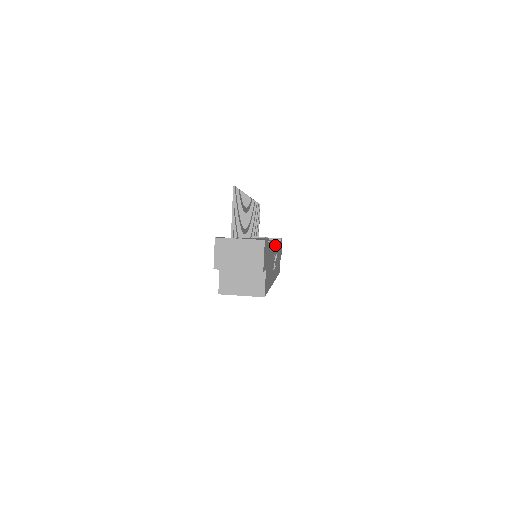
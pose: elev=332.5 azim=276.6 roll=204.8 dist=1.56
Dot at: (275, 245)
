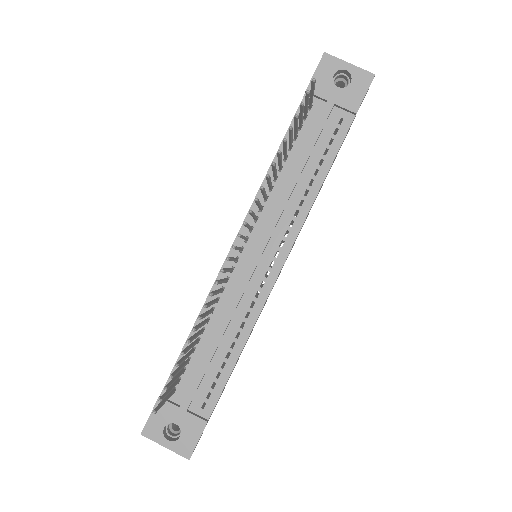
Dot at: occluded
